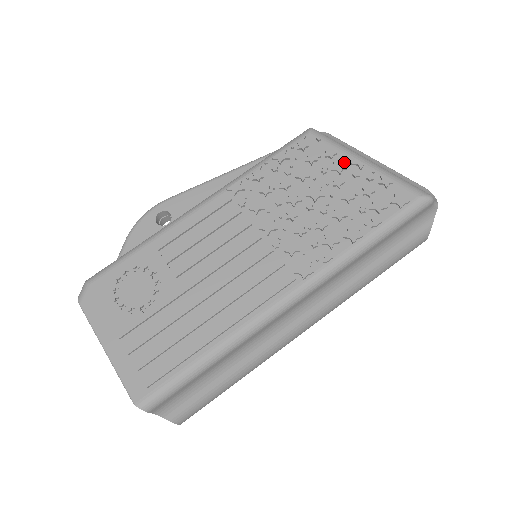
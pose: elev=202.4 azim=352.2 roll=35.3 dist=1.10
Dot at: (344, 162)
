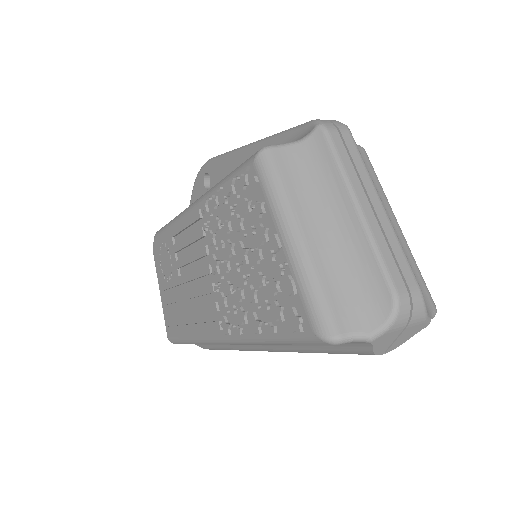
Dot at: (269, 229)
